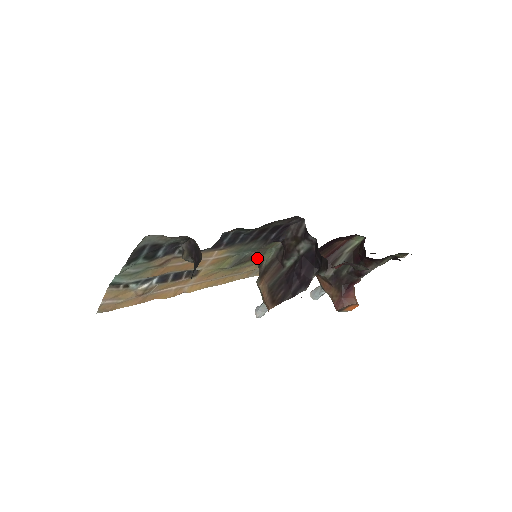
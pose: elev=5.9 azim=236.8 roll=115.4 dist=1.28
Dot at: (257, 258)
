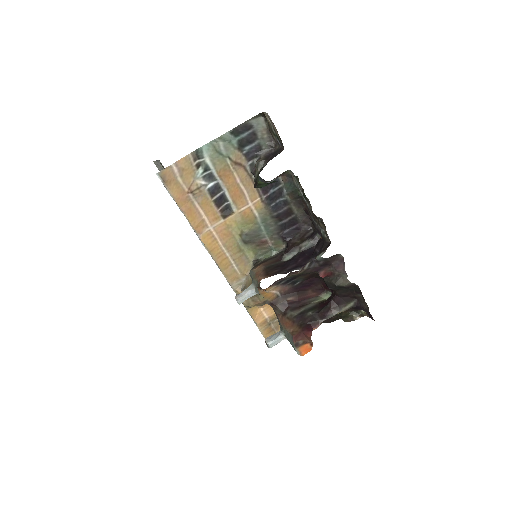
Dot at: (259, 253)
